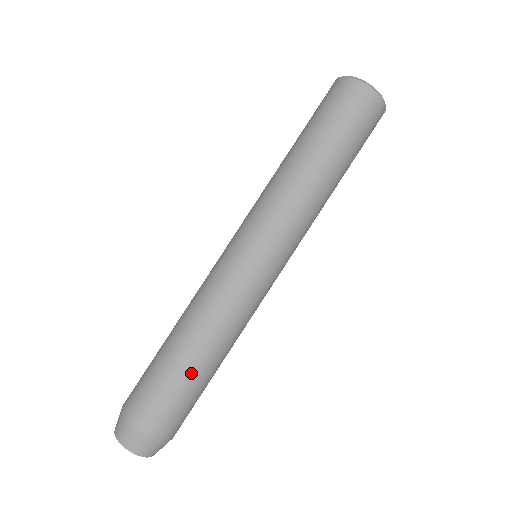
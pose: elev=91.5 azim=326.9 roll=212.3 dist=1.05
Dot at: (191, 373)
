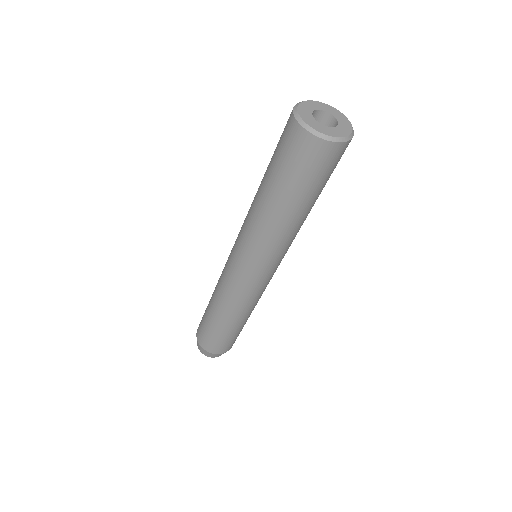
Dot at: (219, 327)
